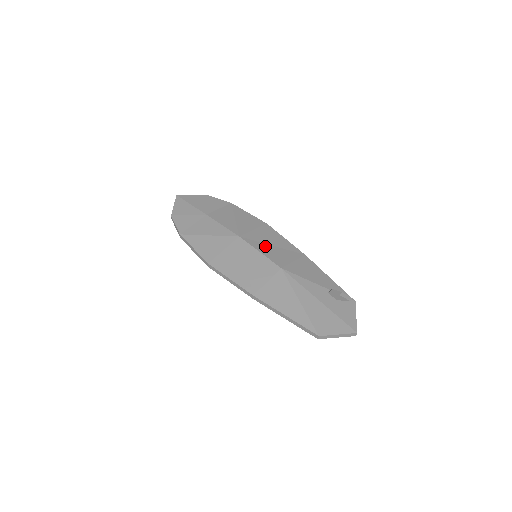
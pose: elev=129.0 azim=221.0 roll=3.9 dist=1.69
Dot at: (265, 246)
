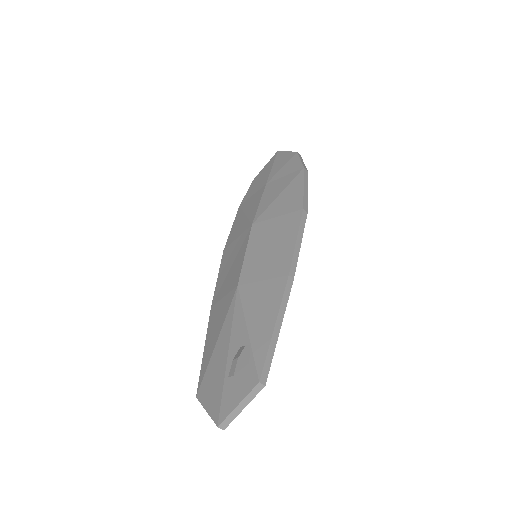
Dot at: (260, 246)
